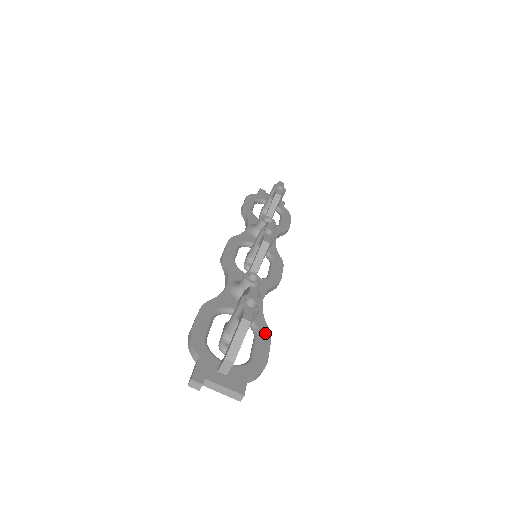
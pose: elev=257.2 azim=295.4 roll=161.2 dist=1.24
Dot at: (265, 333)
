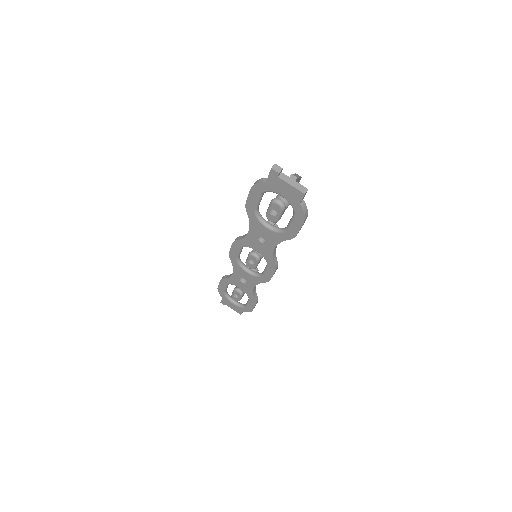
Dot at: occluded
